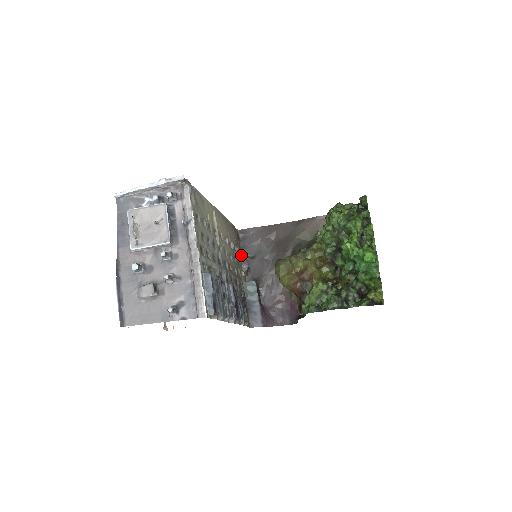
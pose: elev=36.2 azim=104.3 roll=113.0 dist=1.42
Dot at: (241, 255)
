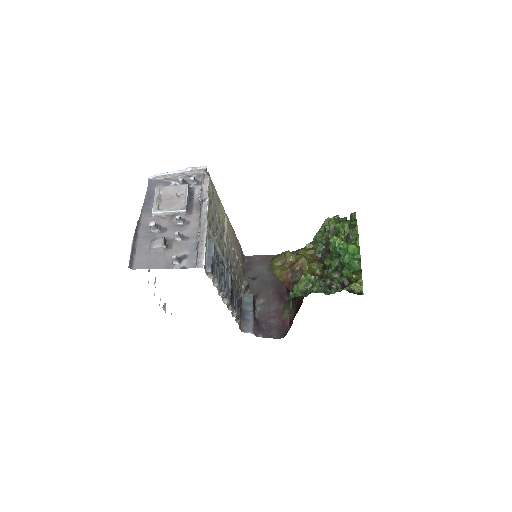
Dot at: occluded
